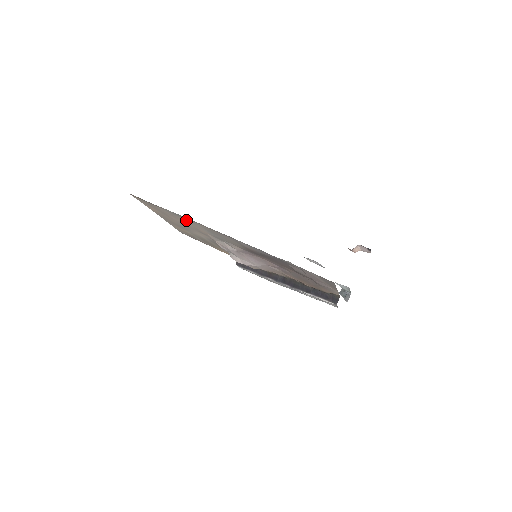
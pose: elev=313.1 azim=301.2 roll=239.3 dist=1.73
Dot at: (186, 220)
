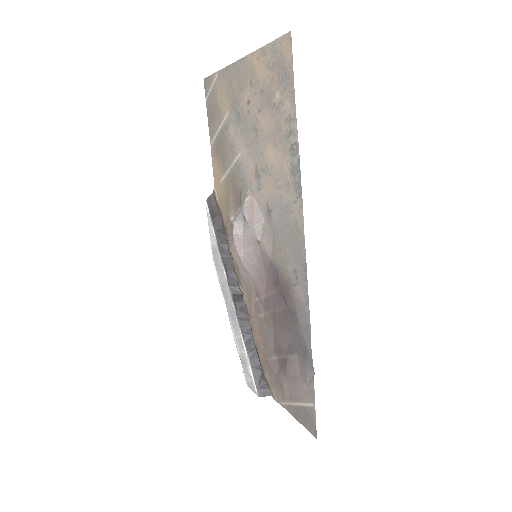
Dot at: (287, 167)
